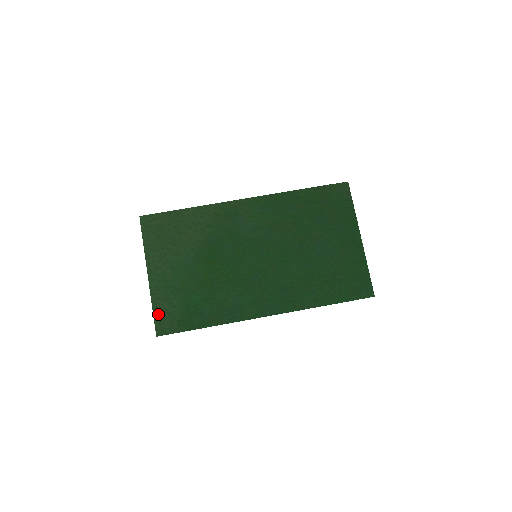
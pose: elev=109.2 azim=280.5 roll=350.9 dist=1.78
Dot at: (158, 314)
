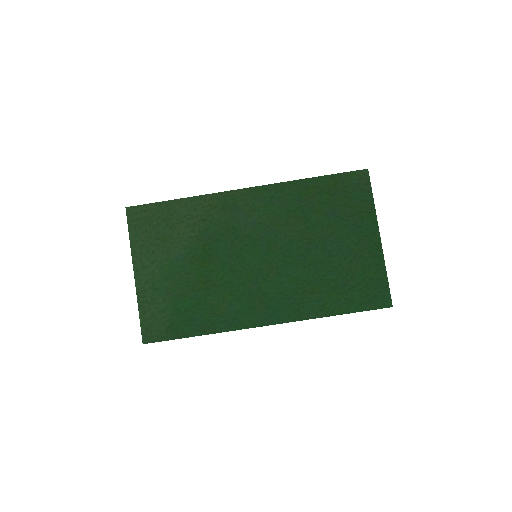
Dot at: (145, 319)
